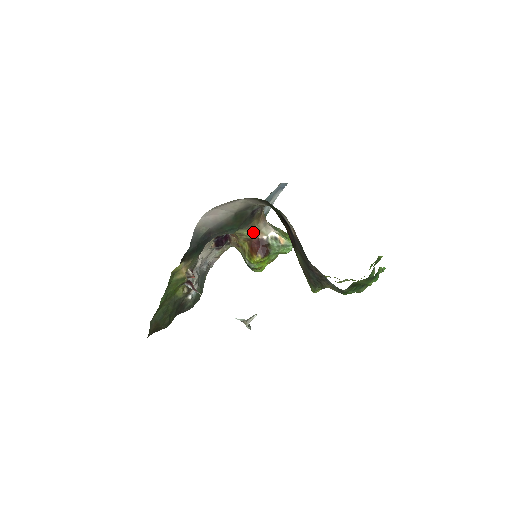
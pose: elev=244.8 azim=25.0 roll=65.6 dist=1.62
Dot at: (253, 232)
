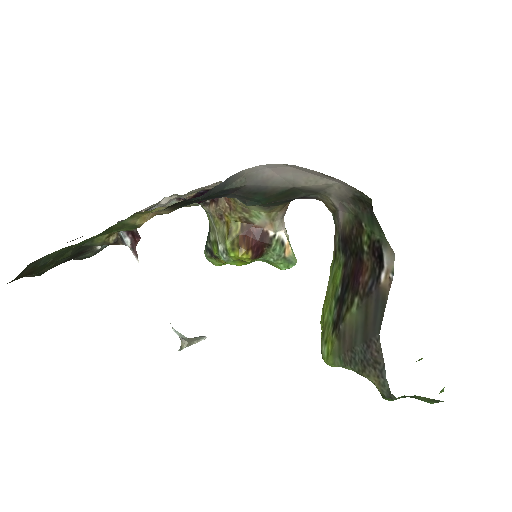
Dot at: (264, 217)
